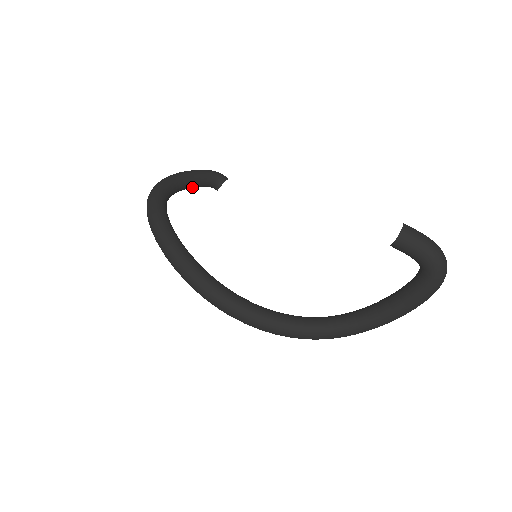
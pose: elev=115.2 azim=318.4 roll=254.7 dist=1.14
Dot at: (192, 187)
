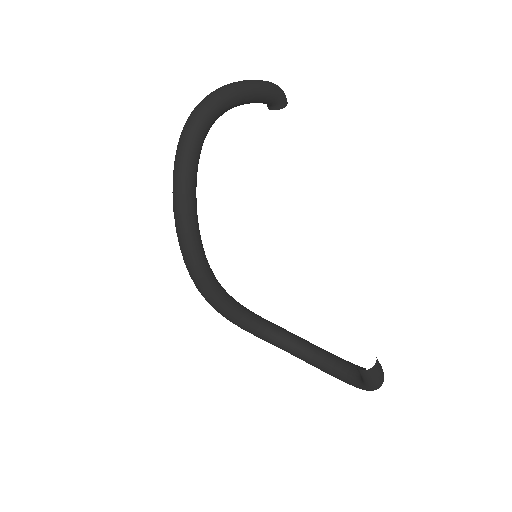
Dot at: occluded
